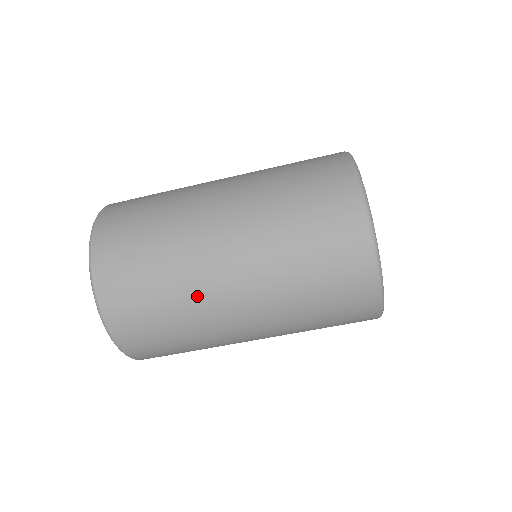
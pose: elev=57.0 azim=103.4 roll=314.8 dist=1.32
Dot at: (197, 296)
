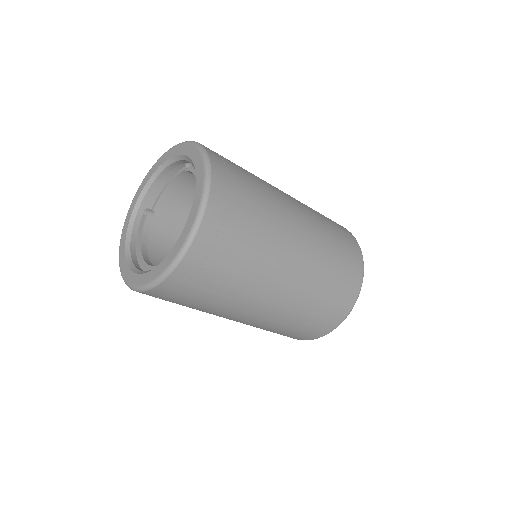
Dot at: (222, 312)
